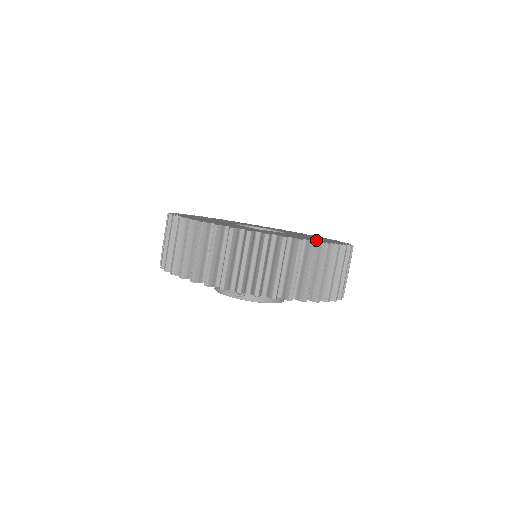
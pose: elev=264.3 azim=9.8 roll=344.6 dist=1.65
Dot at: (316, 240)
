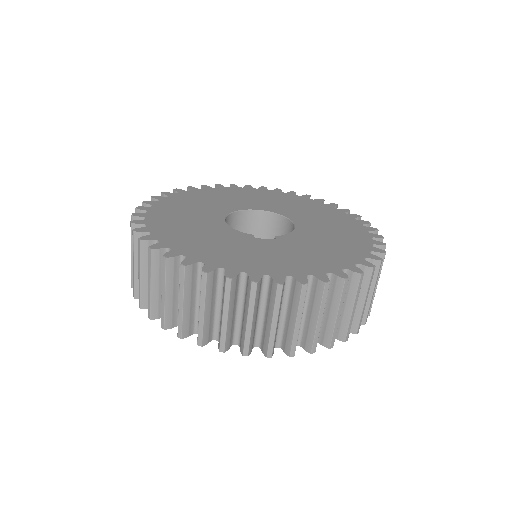
Dot at: (357, 250)
